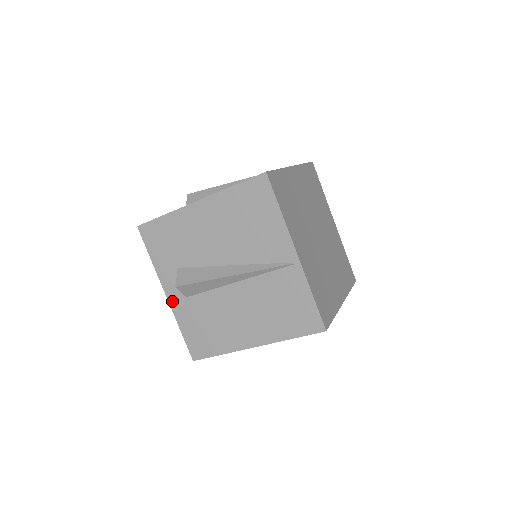
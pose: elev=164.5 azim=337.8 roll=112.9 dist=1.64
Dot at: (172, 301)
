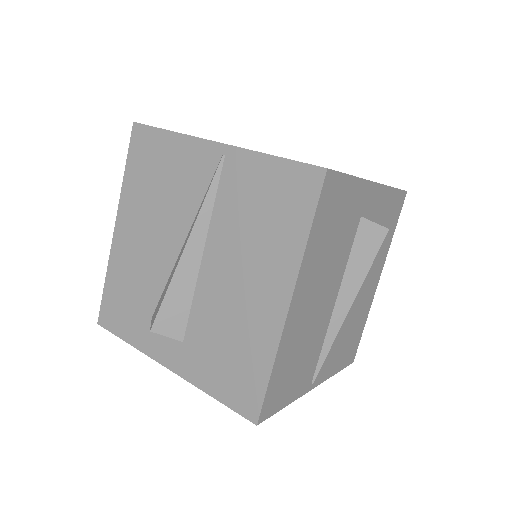
Dot at: (176, 367)
